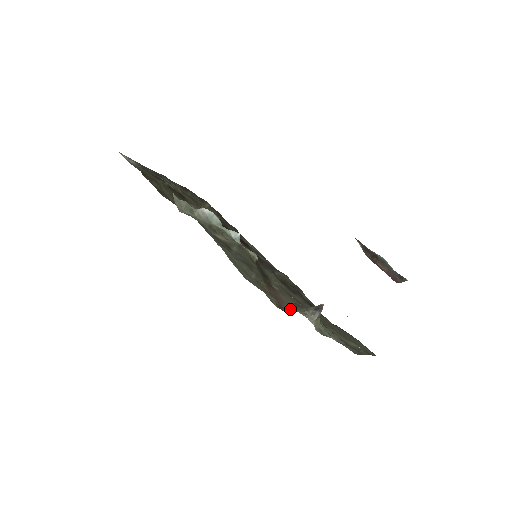
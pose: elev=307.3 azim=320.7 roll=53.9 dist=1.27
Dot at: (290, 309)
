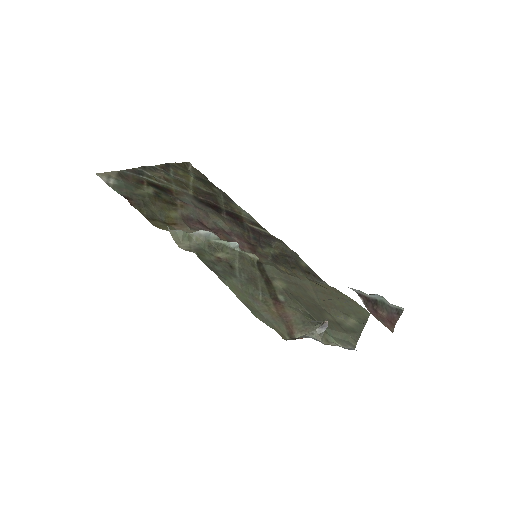
Dot at: (299, 331)
